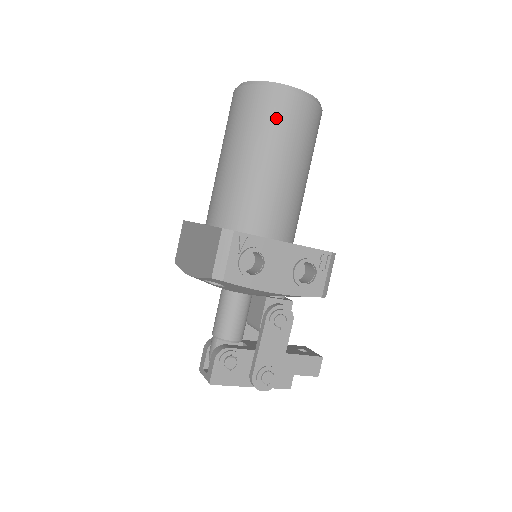
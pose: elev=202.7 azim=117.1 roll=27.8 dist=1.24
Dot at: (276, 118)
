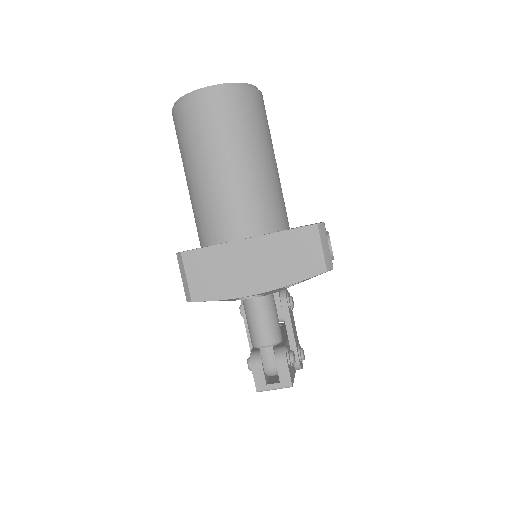
Dot at: (262, 117)
